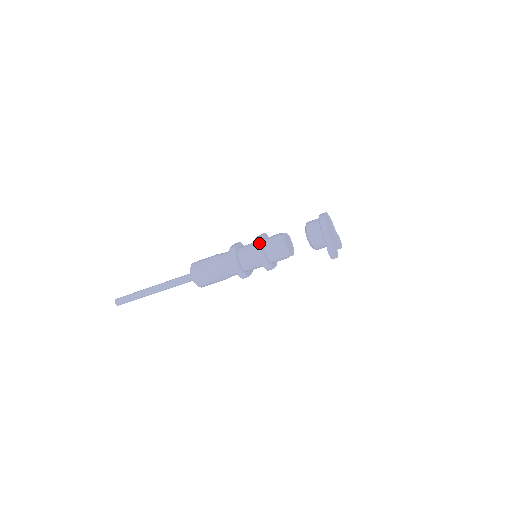
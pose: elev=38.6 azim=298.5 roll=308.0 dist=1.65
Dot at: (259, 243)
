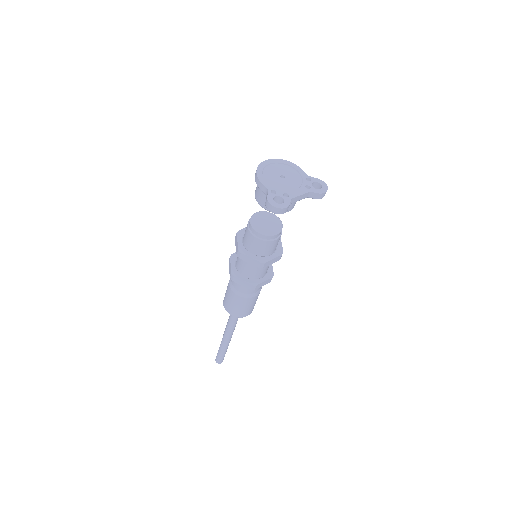
Dot at: (236, 238)
